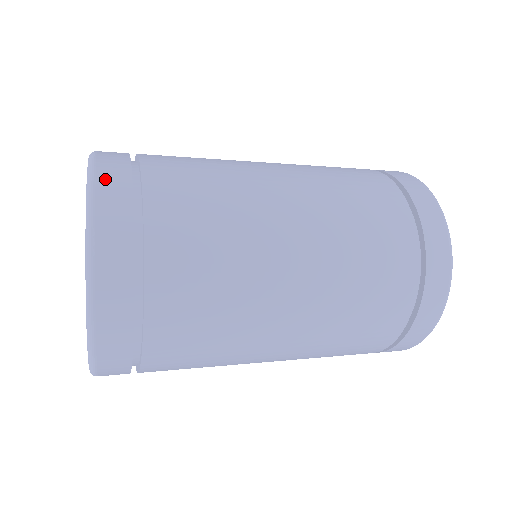
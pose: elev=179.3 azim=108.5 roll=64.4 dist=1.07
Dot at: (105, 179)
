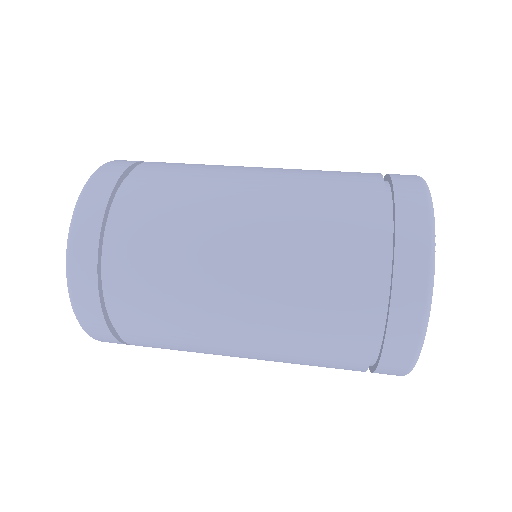
Dot at: (81, 225)
